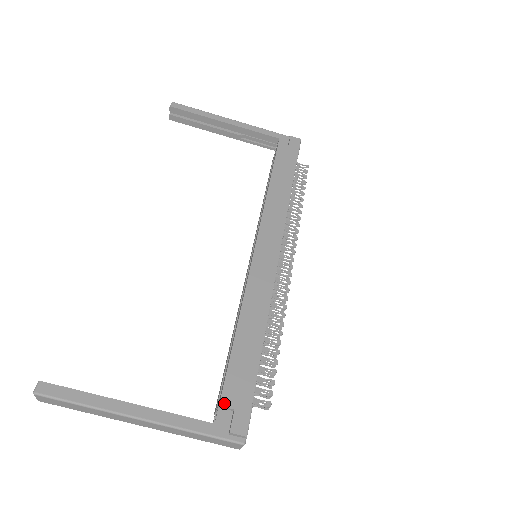
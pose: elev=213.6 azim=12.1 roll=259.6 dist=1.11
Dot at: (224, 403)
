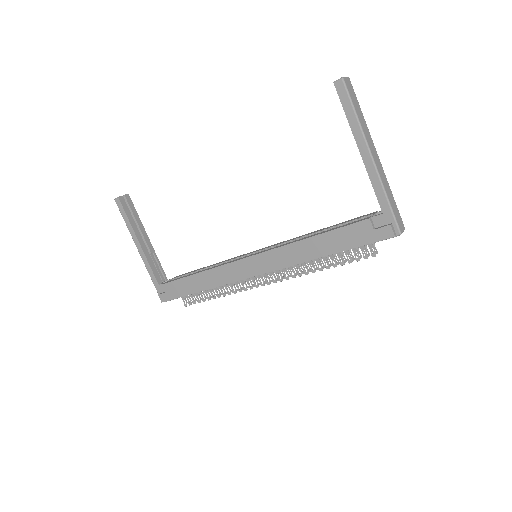
Dot at: (165, 286)
